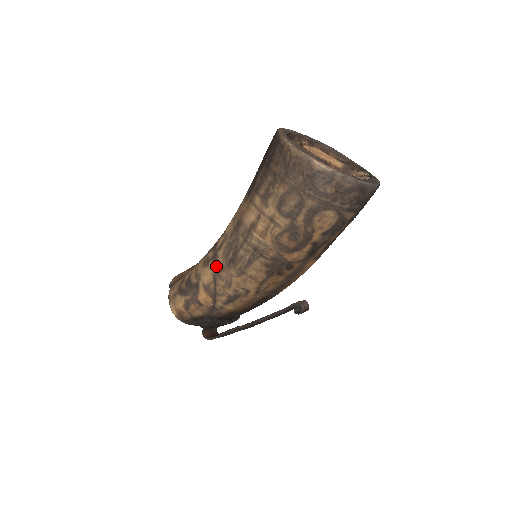
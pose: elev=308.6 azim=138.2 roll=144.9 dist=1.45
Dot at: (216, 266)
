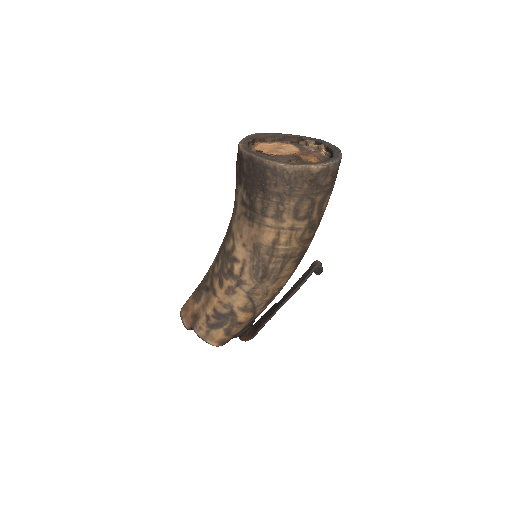
Dot at: (247, 289)
